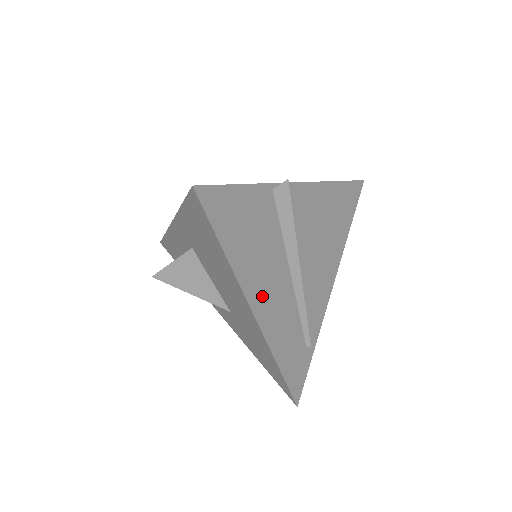
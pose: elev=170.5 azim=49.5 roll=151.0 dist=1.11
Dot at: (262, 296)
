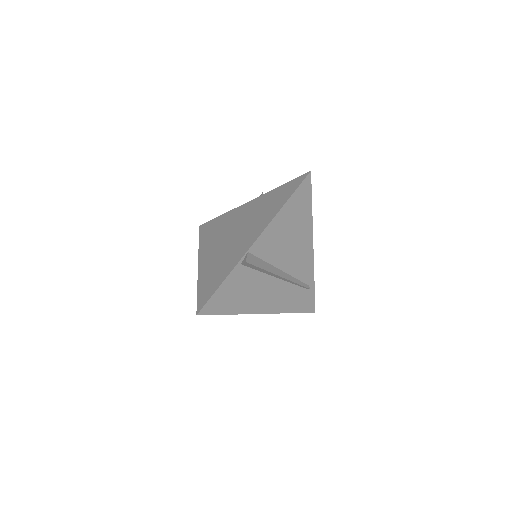
Dot at: (264, 303)
